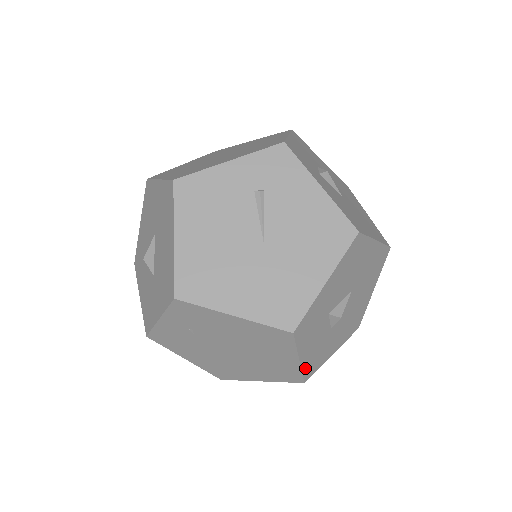
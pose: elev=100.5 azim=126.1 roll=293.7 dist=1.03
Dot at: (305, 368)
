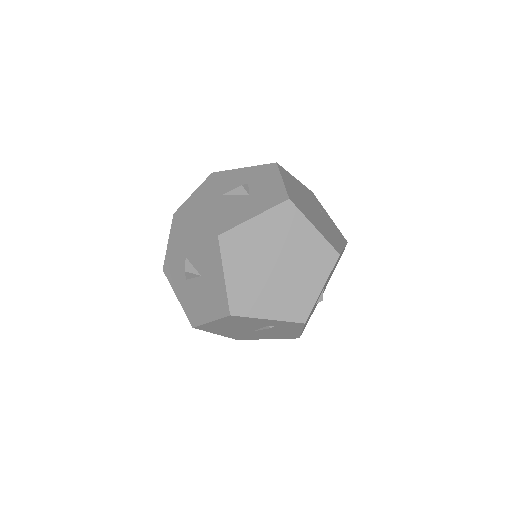
Dot at: occluded
